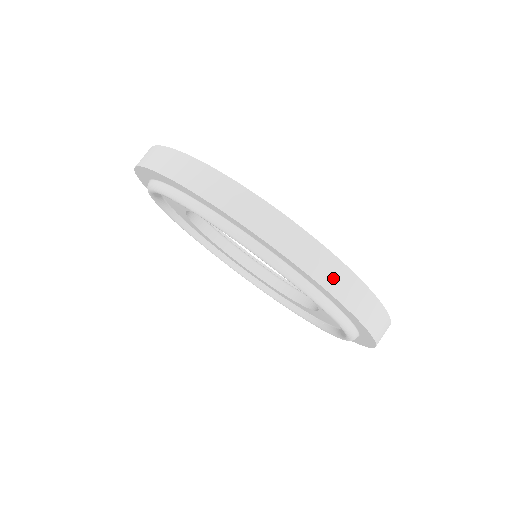
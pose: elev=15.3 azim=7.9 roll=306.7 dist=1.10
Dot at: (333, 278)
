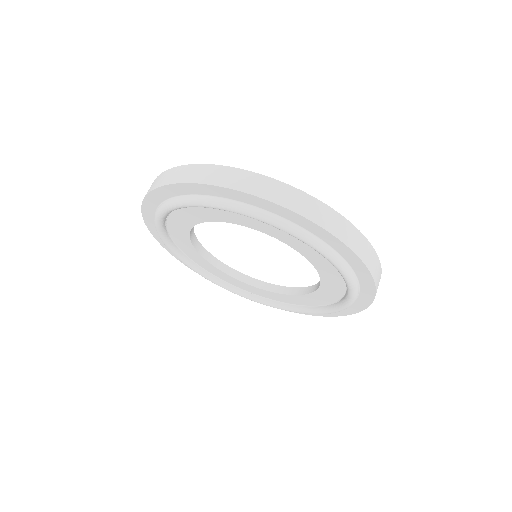
Dot at: (254, 186)
